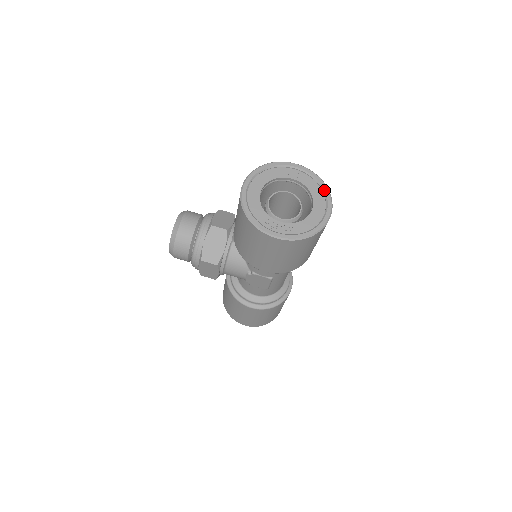
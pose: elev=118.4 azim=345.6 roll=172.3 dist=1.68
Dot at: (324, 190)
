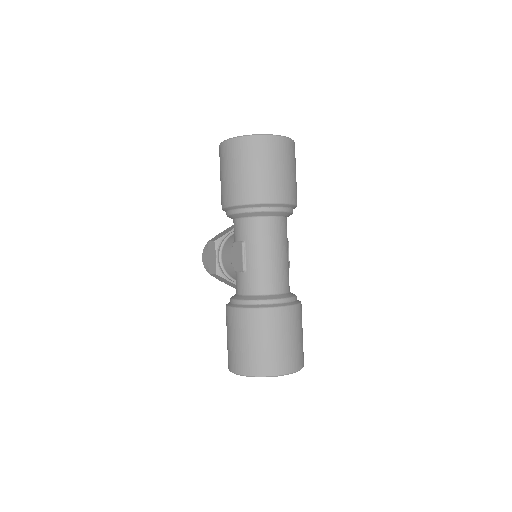
Dot at: occluded
